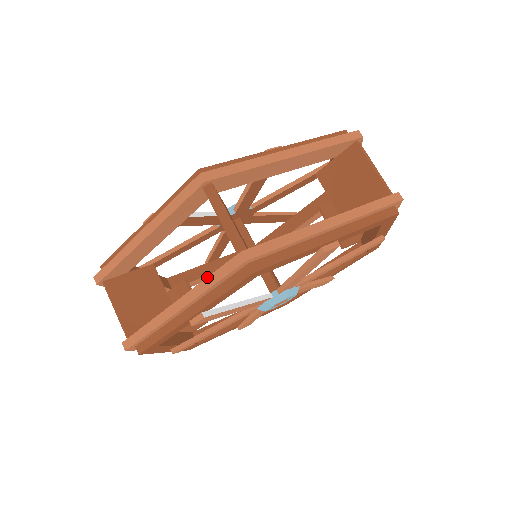
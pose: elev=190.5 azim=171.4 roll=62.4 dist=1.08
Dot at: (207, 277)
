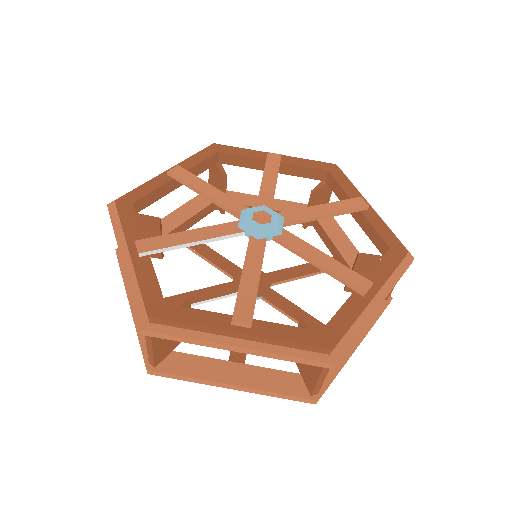
Dot at: (138, 336)
